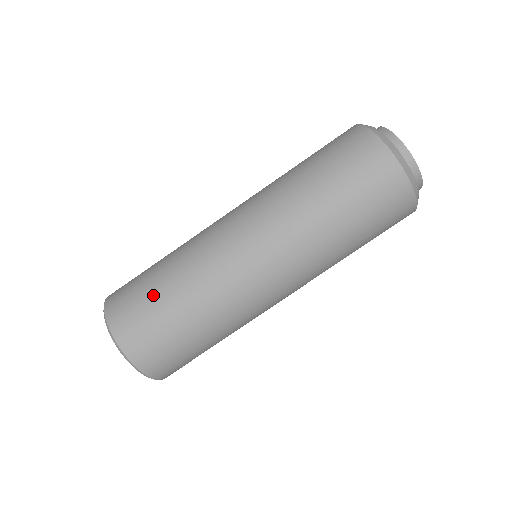
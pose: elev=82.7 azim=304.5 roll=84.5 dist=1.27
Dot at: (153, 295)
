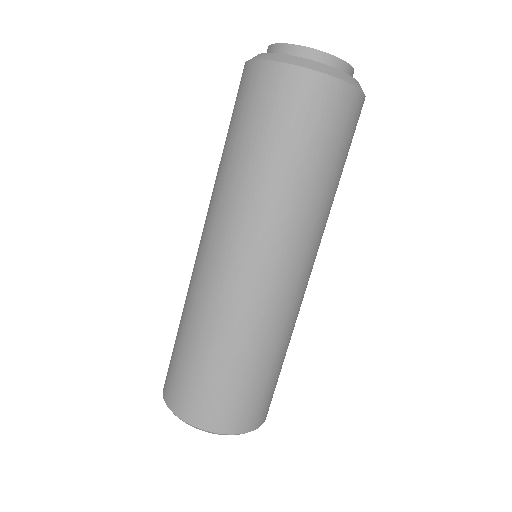
Dot at: (194, 365)
